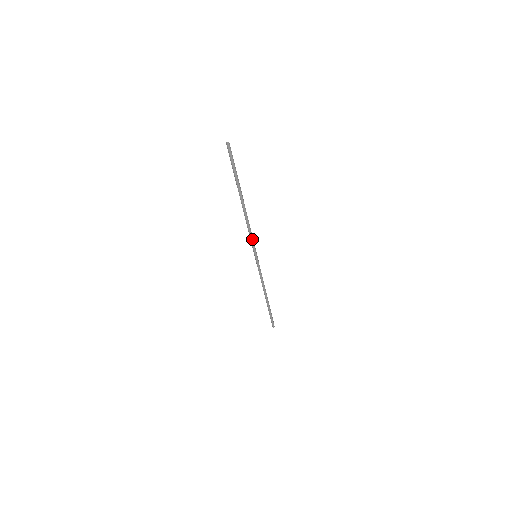
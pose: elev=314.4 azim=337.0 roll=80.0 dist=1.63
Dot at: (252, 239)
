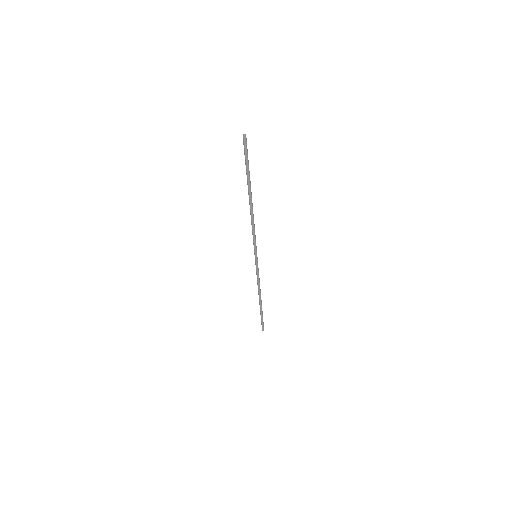
Dot at: (255, 238)
